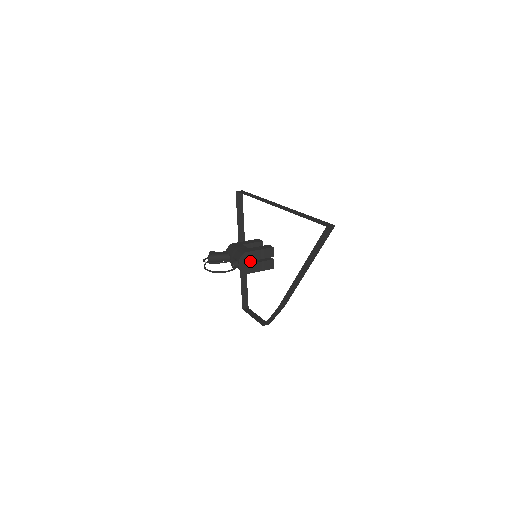
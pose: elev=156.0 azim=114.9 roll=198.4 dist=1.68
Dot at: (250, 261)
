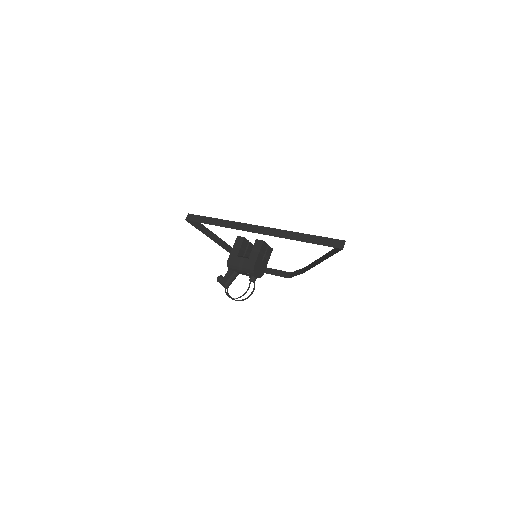
Dot at: (259, 266)
